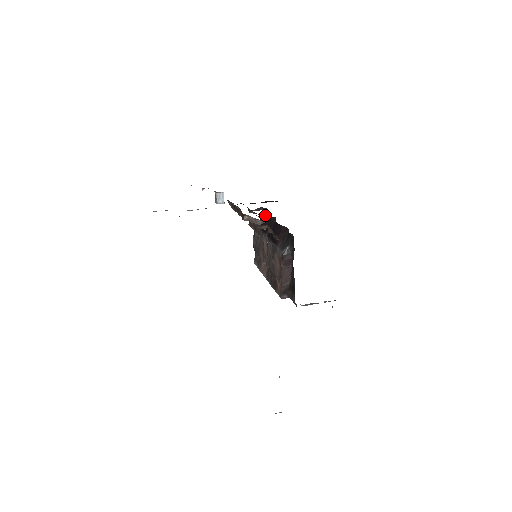
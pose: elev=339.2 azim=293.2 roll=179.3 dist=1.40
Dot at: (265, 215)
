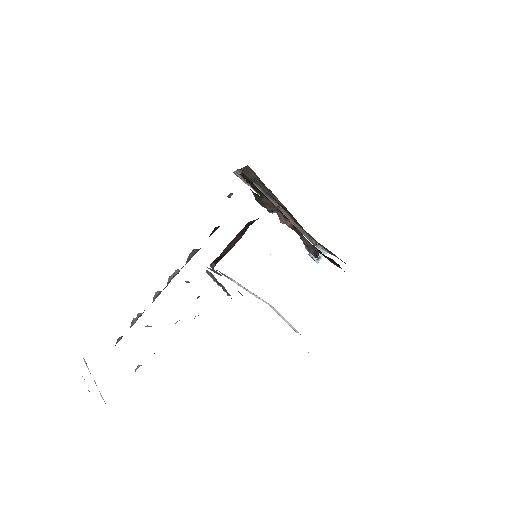
Dot at: occluded
